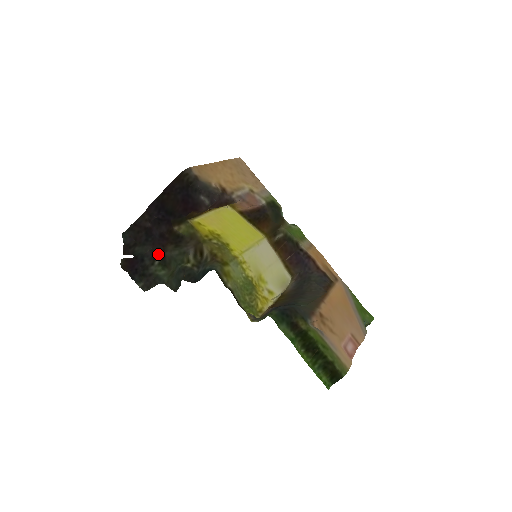
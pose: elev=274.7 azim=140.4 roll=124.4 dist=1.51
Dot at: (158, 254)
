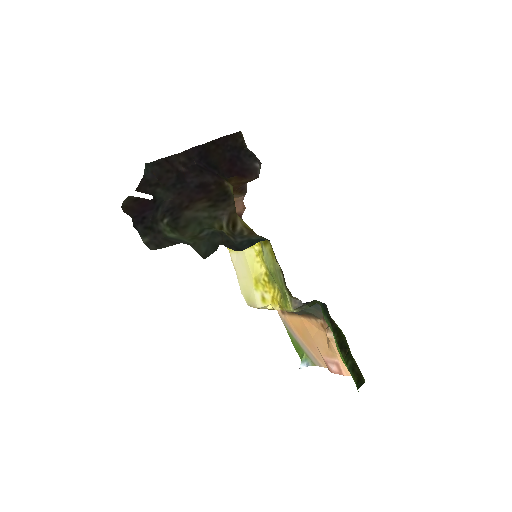
Dot at: (174, 210)
